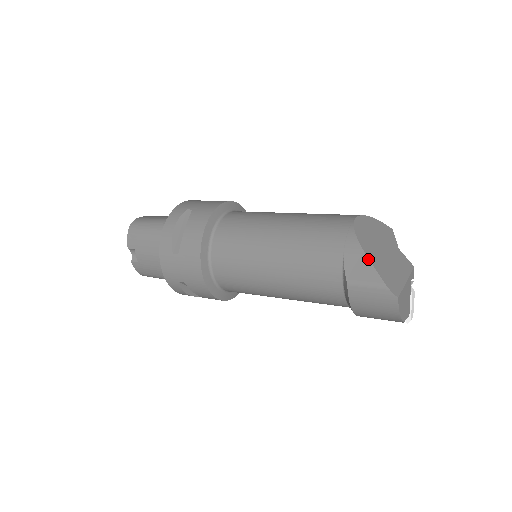
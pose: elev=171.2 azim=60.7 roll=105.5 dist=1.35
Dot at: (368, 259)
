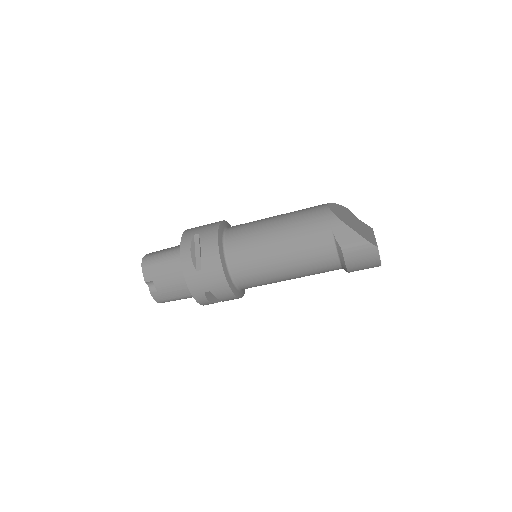
Dot at: (350, 228)
